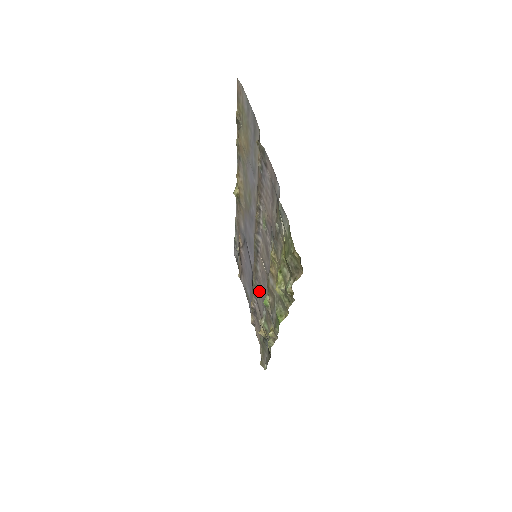
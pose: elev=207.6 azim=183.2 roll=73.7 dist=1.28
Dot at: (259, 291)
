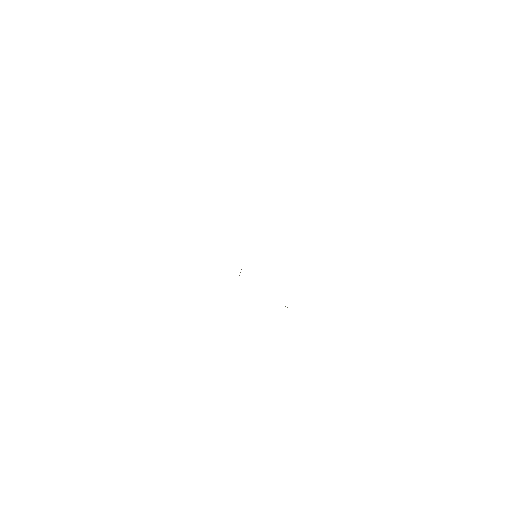
Dot at: occluded
